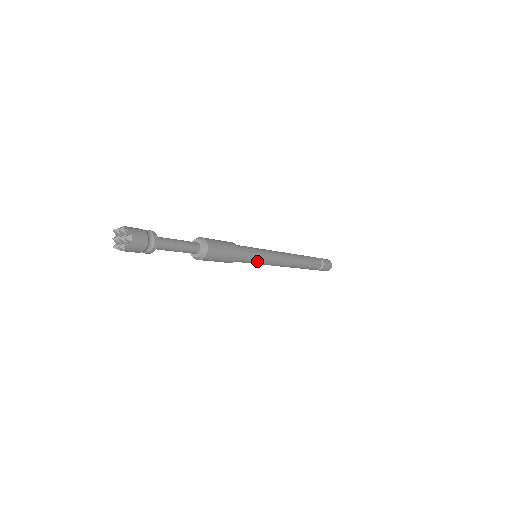
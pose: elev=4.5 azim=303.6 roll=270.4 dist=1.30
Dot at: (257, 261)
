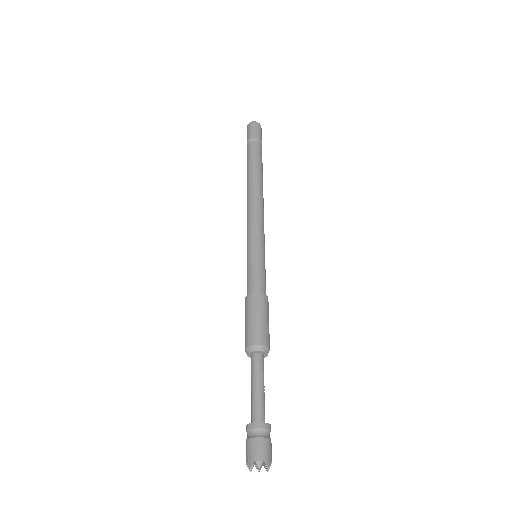
Dot at: occluded
